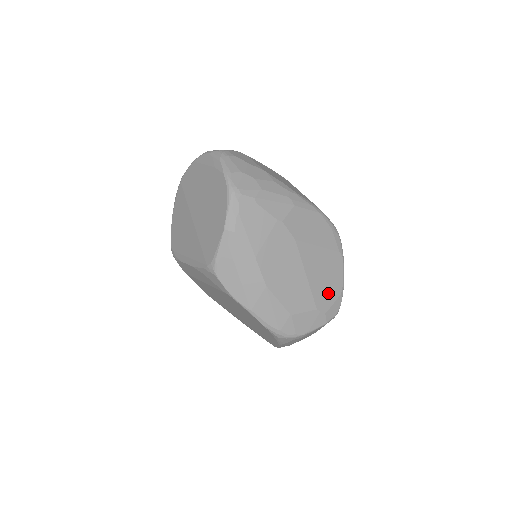
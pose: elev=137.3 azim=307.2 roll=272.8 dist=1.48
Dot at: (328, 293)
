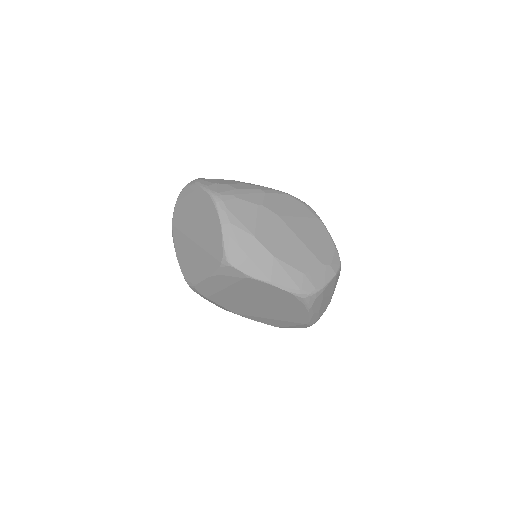
Dot at: (324, 250)
